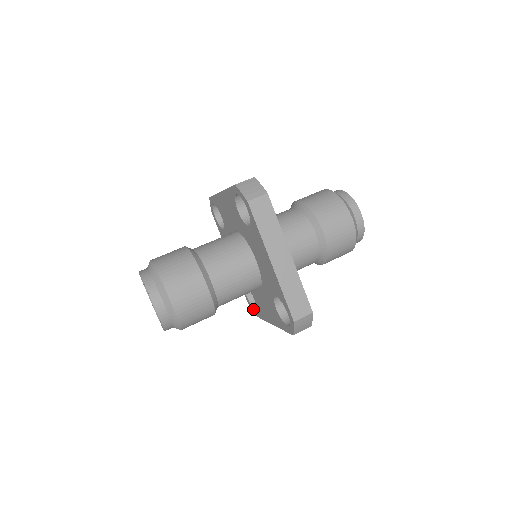
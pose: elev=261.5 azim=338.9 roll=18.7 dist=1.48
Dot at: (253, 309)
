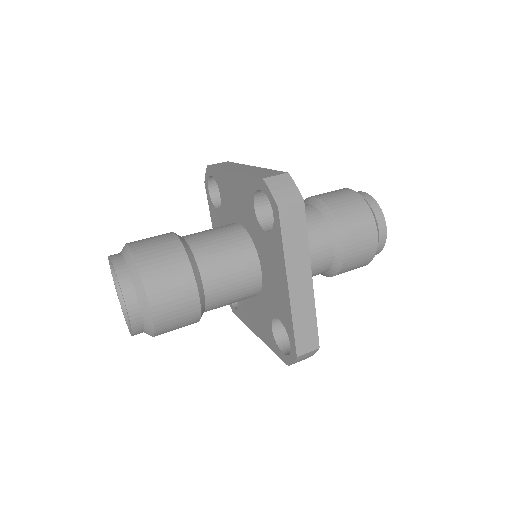
Dot at: (231, 304)
